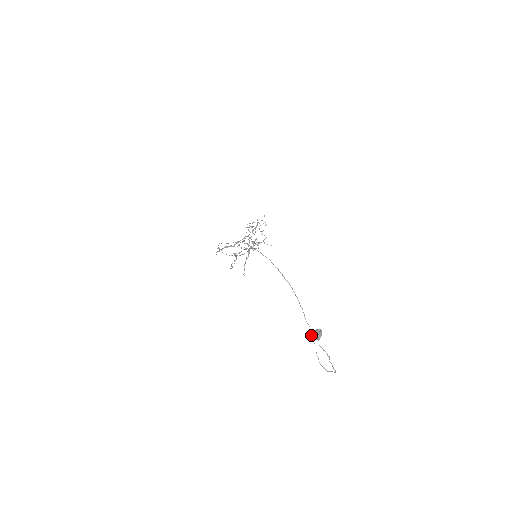
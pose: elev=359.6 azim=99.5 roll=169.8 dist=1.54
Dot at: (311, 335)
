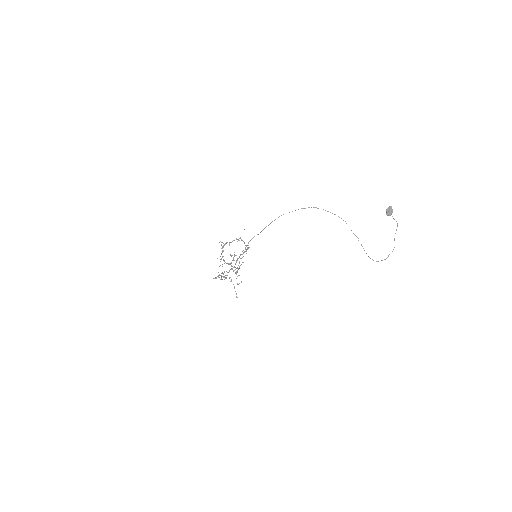
Dot at: (361, 245)
